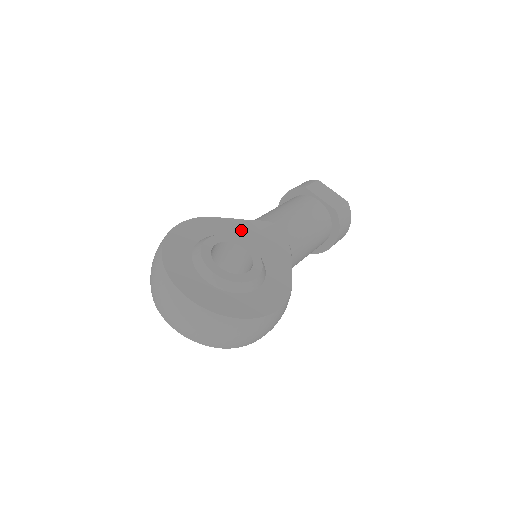
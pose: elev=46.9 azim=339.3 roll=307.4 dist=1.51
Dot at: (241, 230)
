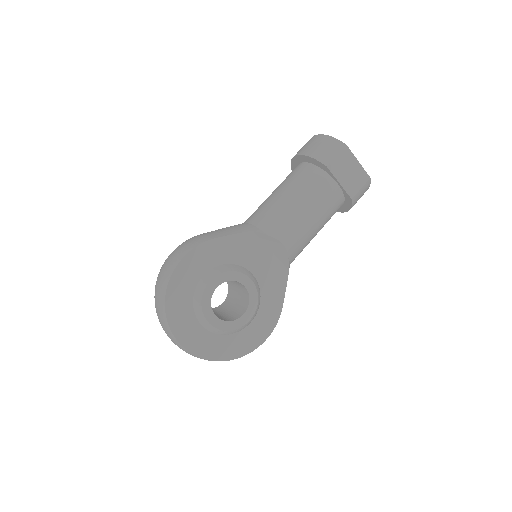
Dot at: (244, 249)
